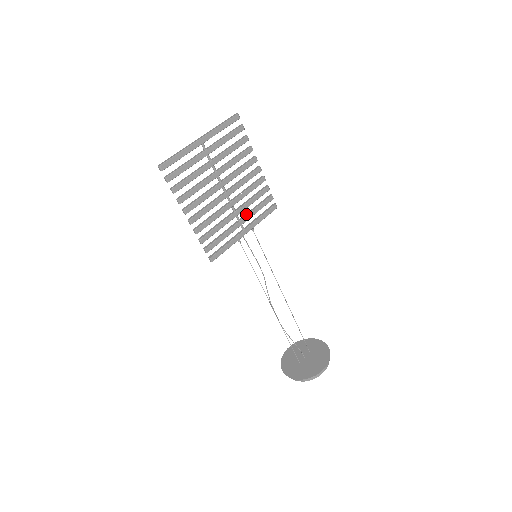
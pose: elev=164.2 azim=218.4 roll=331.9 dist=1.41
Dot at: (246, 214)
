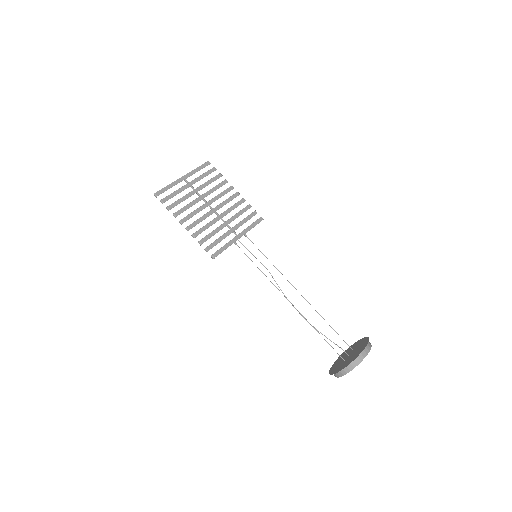
Dot at: (236, 225)
